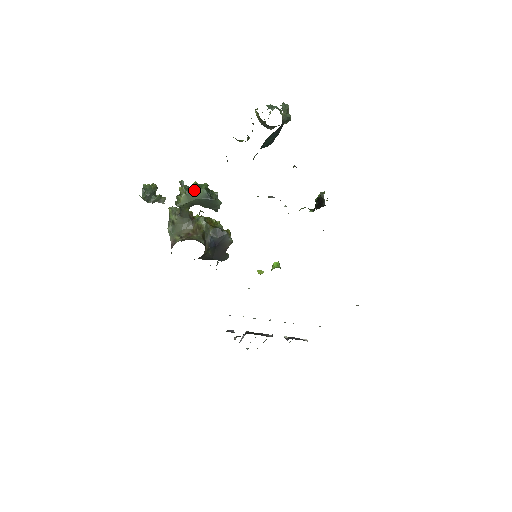
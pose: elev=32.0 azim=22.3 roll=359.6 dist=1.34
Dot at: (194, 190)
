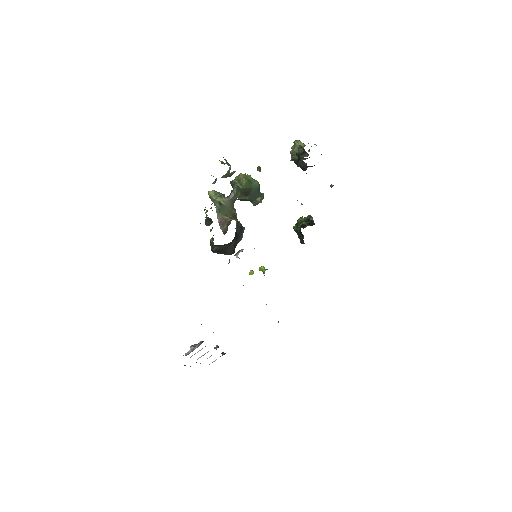
Dot at: (252, 180)
